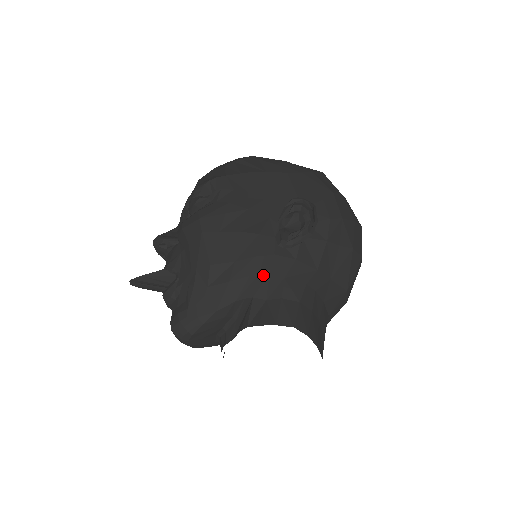
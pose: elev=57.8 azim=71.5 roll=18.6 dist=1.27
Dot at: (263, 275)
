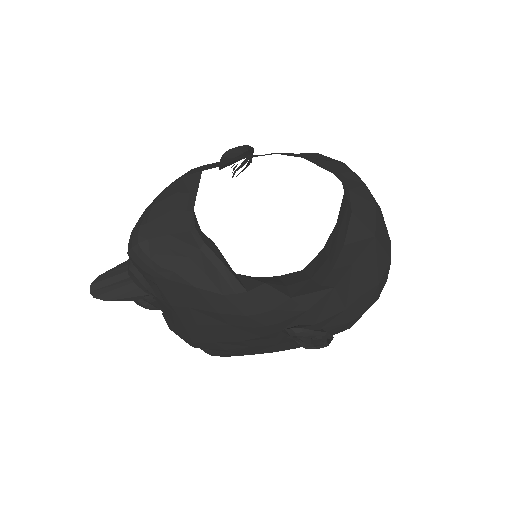
Dot at: (208, 165)
